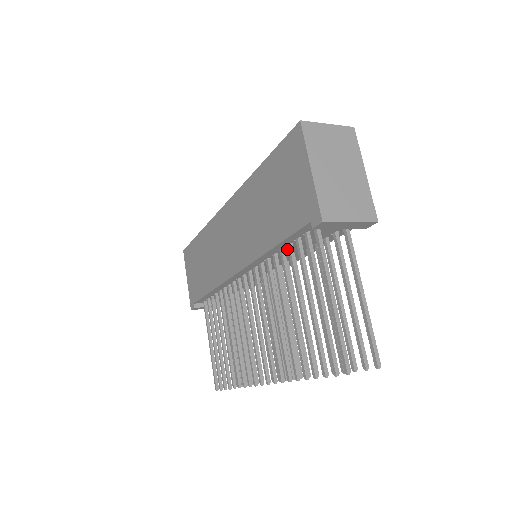
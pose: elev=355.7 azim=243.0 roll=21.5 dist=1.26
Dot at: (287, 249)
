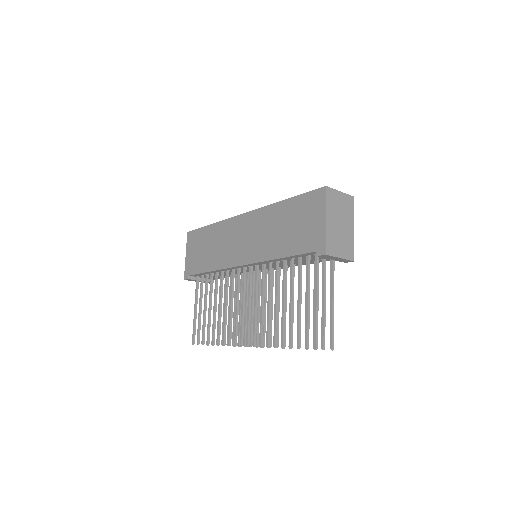
Dot at: (288, 260)
